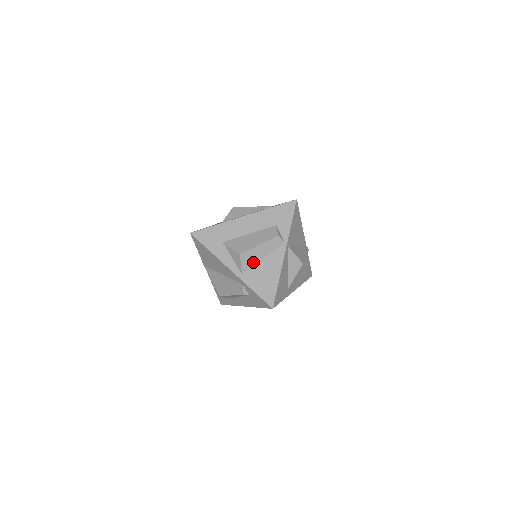
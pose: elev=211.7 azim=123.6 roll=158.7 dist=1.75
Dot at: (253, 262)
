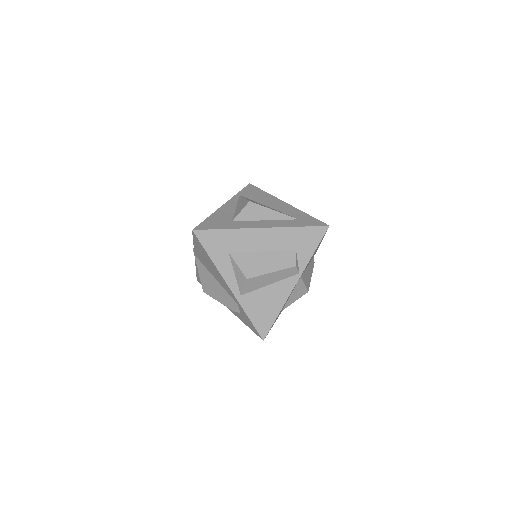
Dot at: (258, 286)
